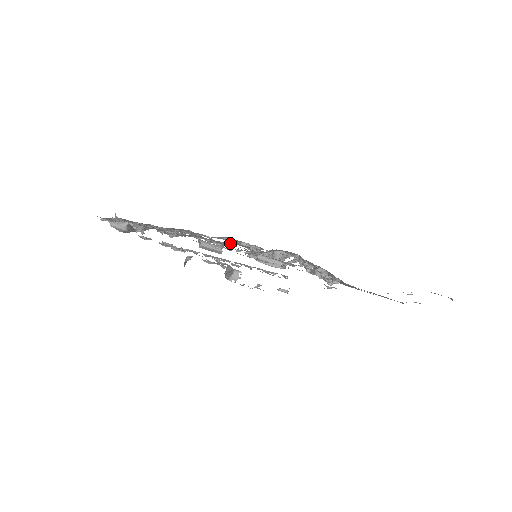
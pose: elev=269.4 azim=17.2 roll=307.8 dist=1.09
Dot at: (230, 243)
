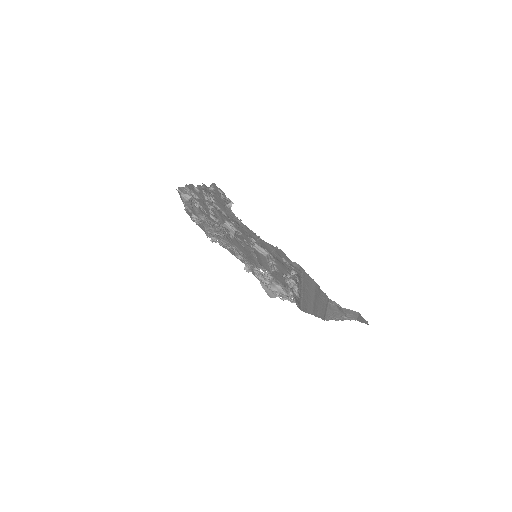
Dot at: (248, 269)
